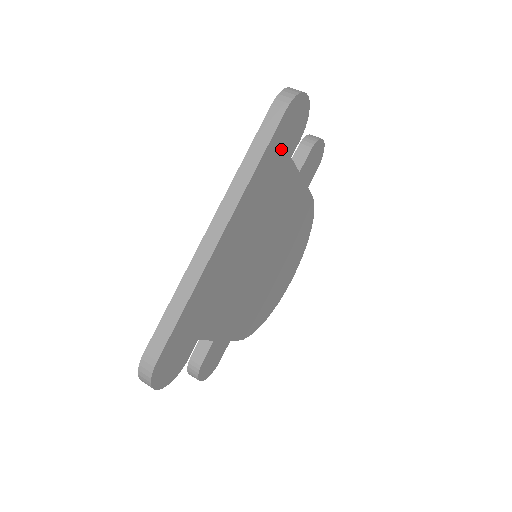
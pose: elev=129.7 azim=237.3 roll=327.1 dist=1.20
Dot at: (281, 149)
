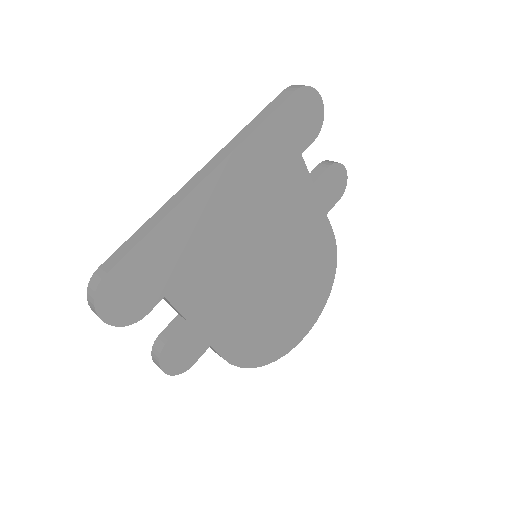
Dot at: (288, 133)
